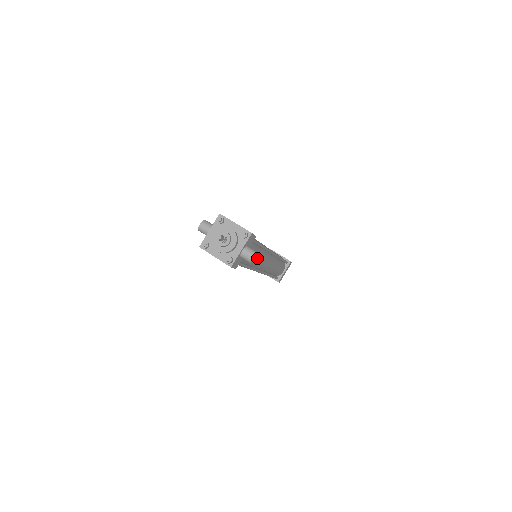
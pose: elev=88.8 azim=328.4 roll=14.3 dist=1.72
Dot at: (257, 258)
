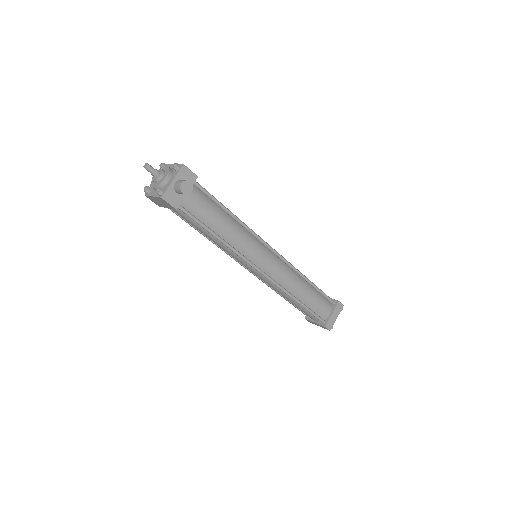
Dot at: (230, 230)
